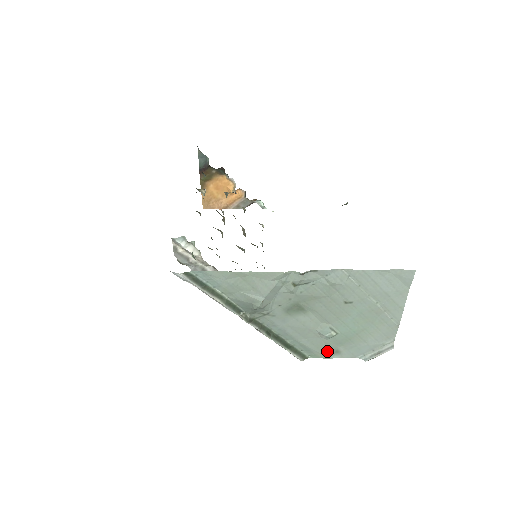
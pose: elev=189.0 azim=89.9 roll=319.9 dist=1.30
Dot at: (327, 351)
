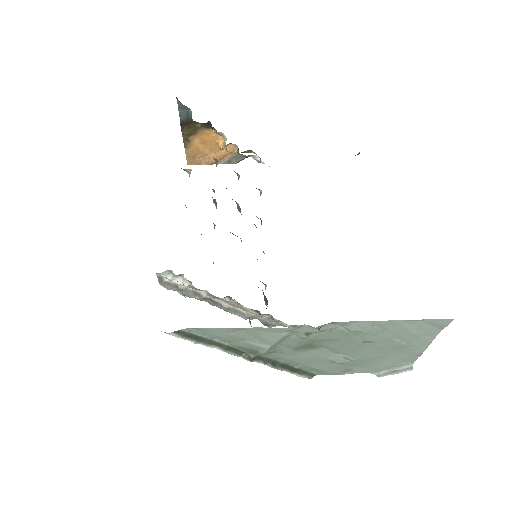
Dot at: (338, 370)
